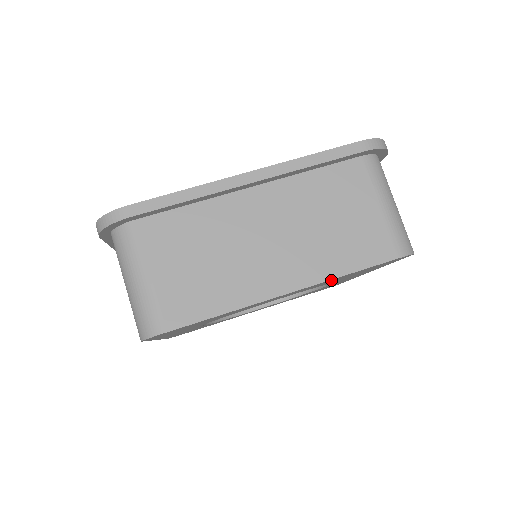
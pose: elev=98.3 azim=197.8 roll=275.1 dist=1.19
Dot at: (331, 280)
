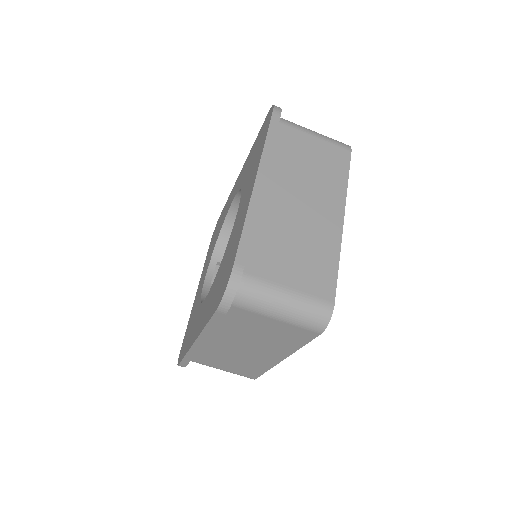
Dot at: occluded
